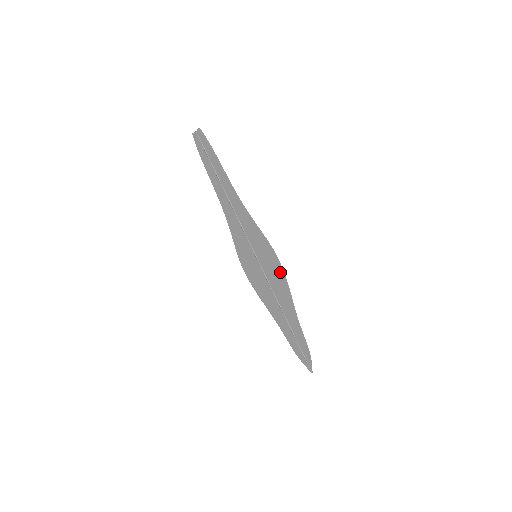
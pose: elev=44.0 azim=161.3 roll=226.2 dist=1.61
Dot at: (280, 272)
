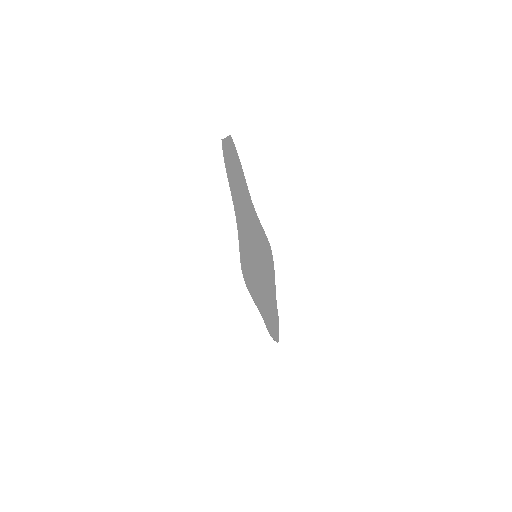
Dot at: (248, 284)
